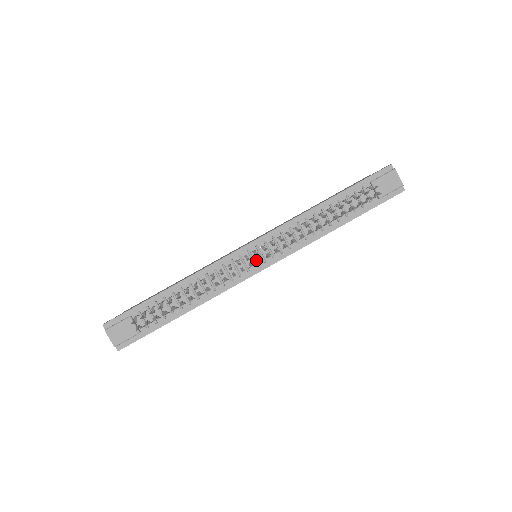
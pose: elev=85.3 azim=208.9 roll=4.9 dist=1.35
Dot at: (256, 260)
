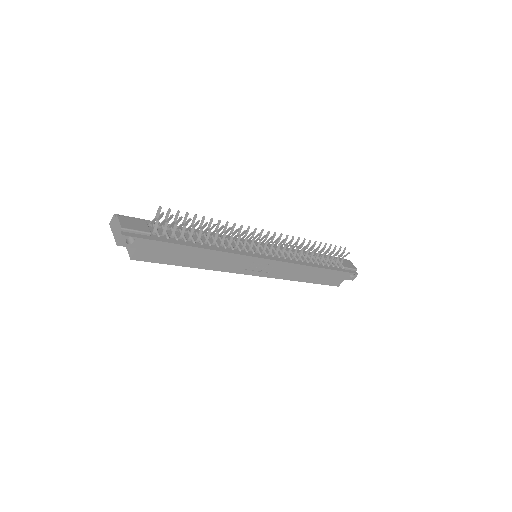
Dot at: (260, 251)
